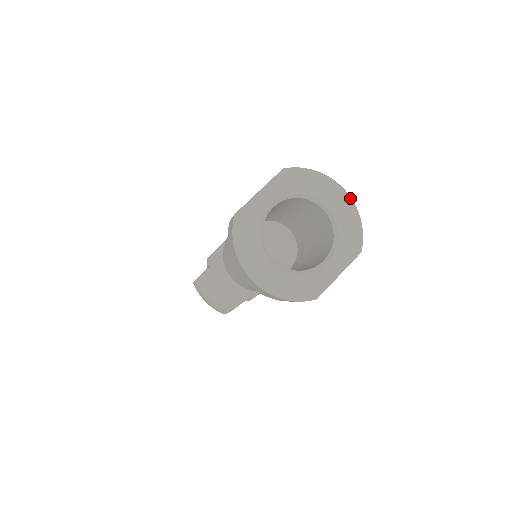
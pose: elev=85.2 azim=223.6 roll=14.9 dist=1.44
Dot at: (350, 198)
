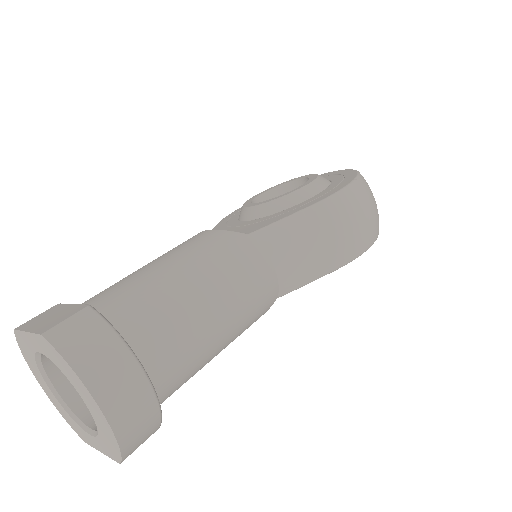
Dot at: (108, 423)
